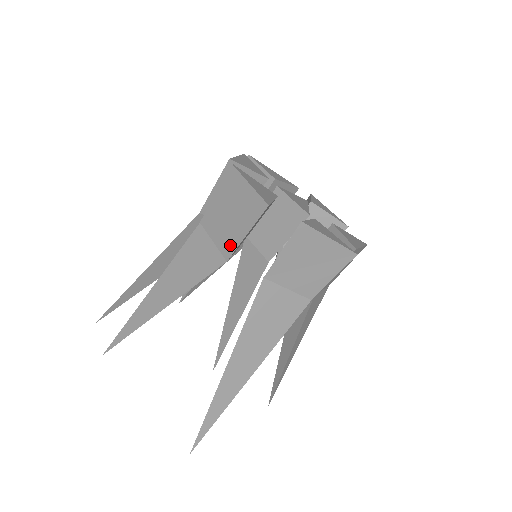
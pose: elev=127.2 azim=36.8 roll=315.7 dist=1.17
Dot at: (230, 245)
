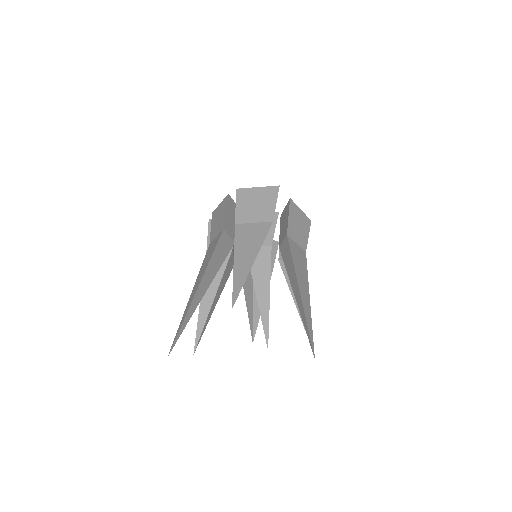
Dot at: (269, 214)
